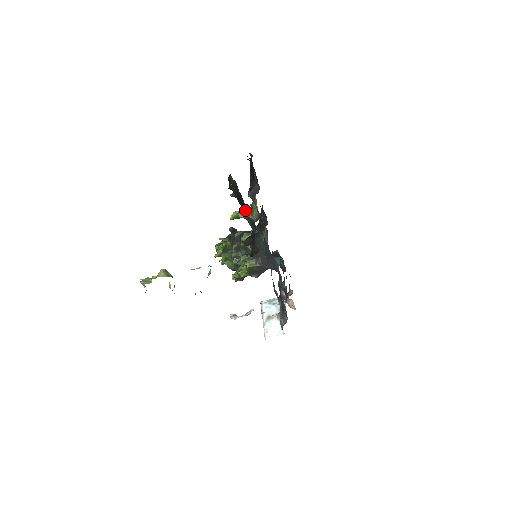
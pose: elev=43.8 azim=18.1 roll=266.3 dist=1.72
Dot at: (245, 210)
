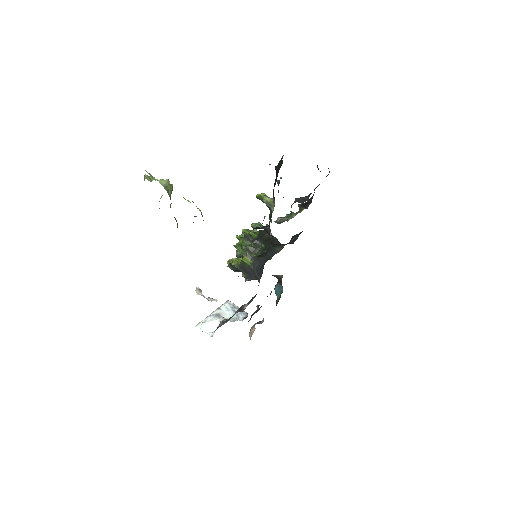
Dot at: (273, 199)
